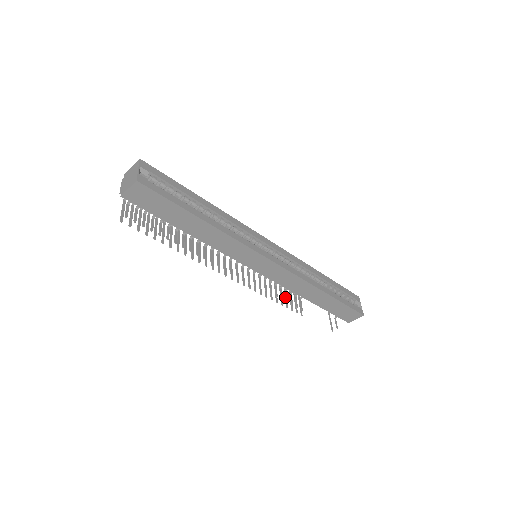
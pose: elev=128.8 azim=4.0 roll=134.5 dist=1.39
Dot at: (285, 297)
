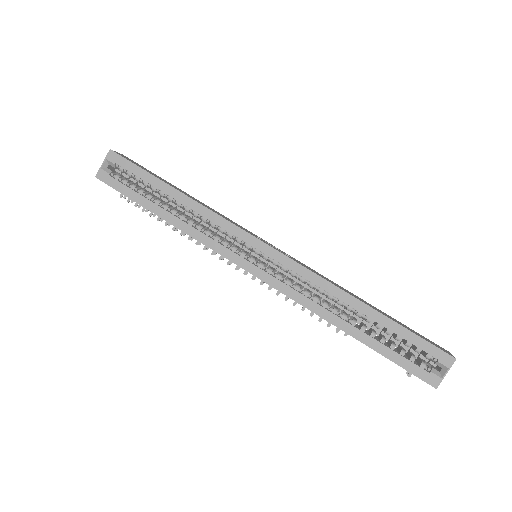
Dot at: occluded
